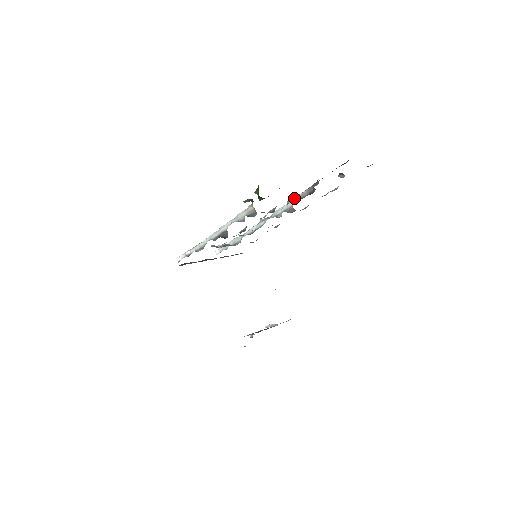
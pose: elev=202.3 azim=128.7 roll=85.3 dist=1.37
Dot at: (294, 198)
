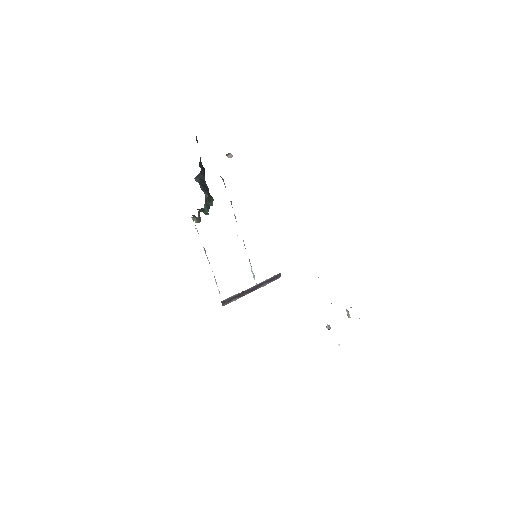
Dot at: occluded
